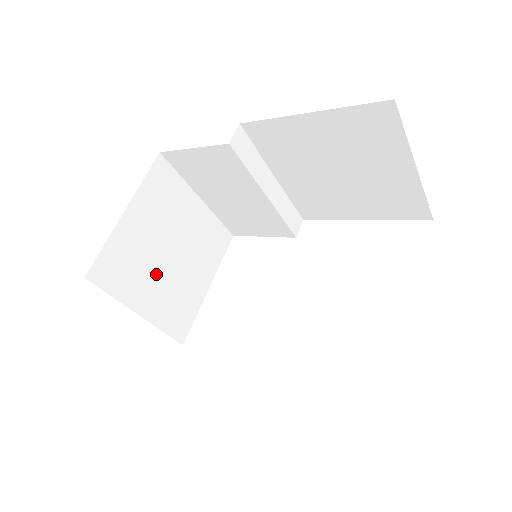
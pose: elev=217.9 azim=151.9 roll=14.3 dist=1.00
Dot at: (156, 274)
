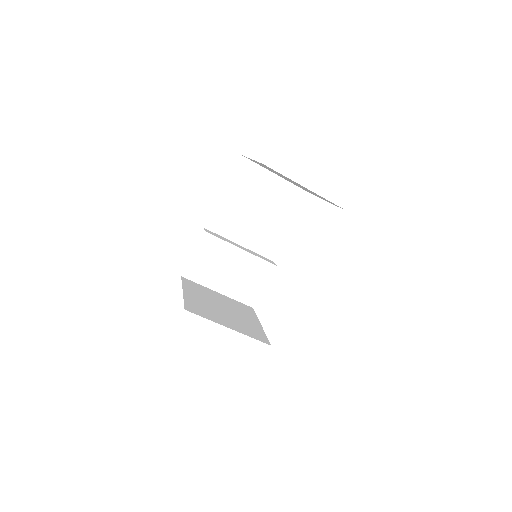
Dot at: (222, 315)
